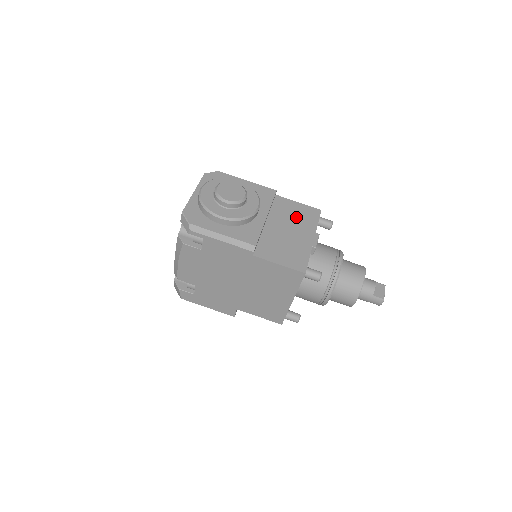
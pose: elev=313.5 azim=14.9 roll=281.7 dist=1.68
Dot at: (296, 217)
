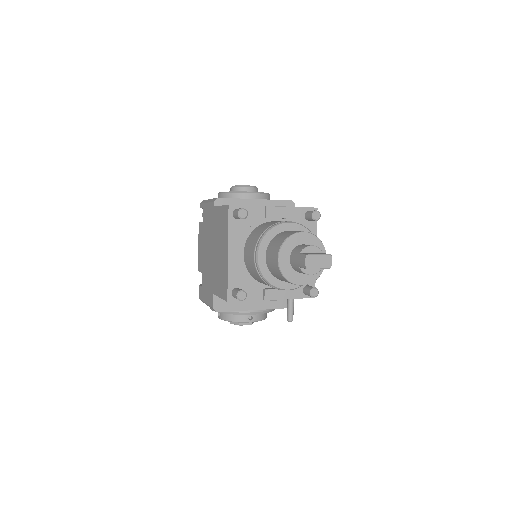
Dot at: occluded
